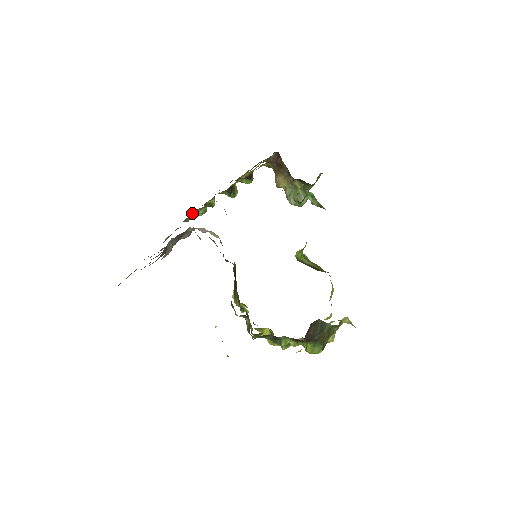
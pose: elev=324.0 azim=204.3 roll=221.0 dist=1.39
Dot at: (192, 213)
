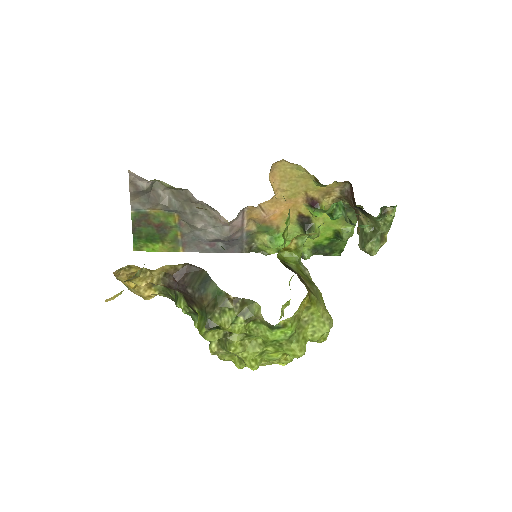
Dot at: (259, 237)
